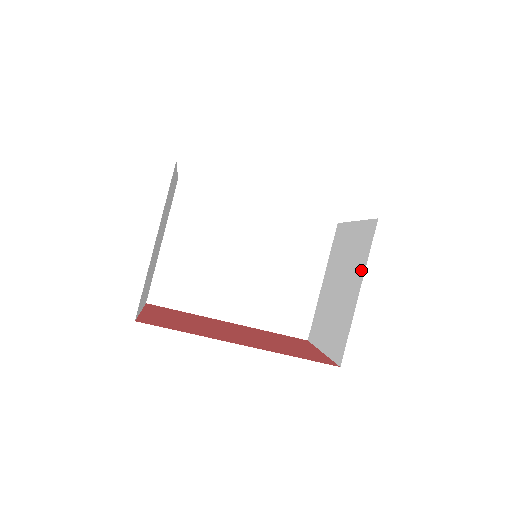
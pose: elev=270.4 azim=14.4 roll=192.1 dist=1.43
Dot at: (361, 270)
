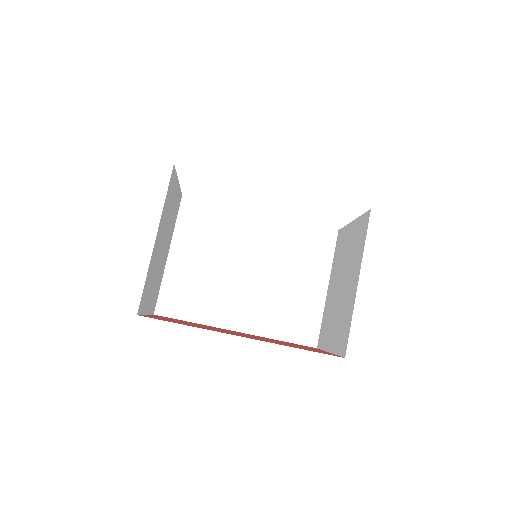
Dot at: (359, 261)
